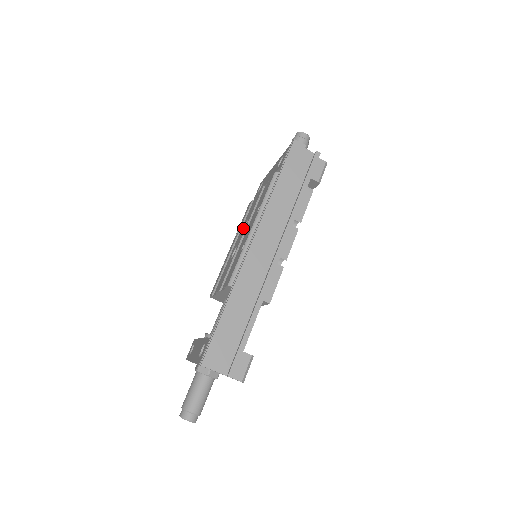
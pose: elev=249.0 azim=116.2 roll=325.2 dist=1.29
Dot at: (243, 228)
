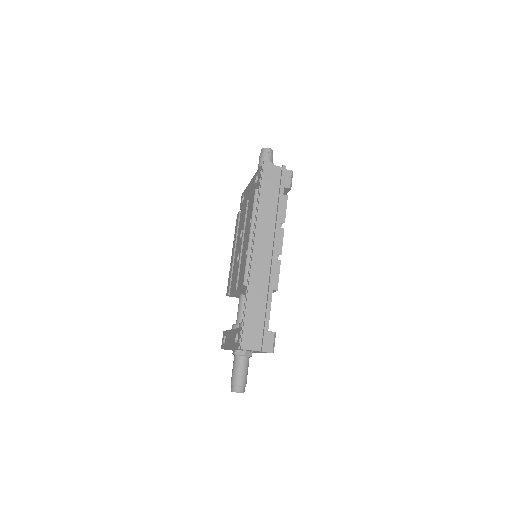
Dot at: (240, 236)
